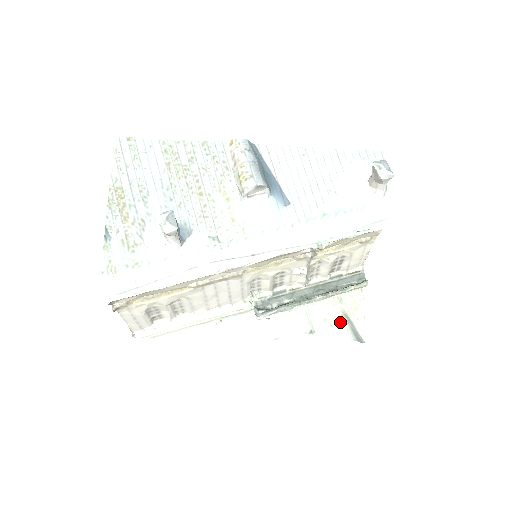
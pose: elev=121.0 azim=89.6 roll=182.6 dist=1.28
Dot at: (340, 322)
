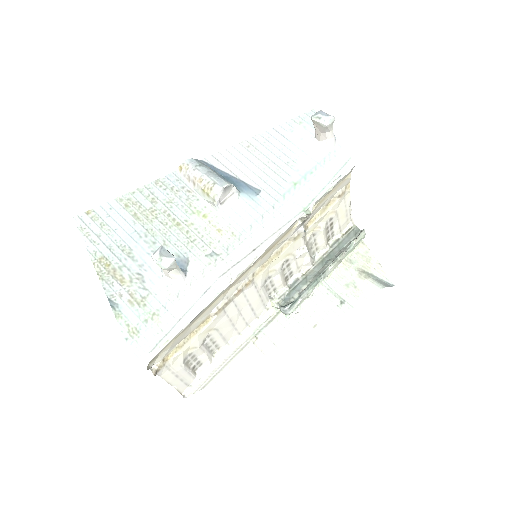
Dot at: (361, 280)
